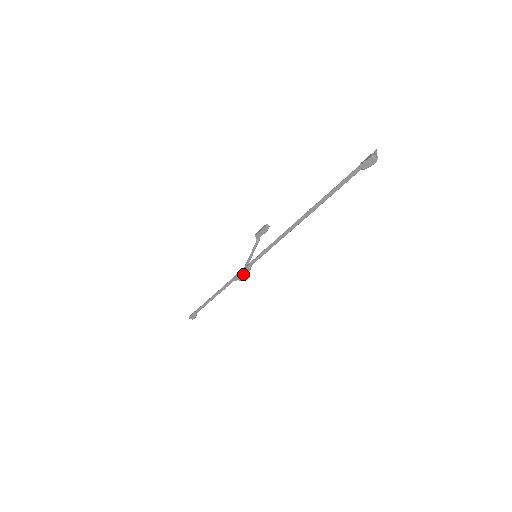
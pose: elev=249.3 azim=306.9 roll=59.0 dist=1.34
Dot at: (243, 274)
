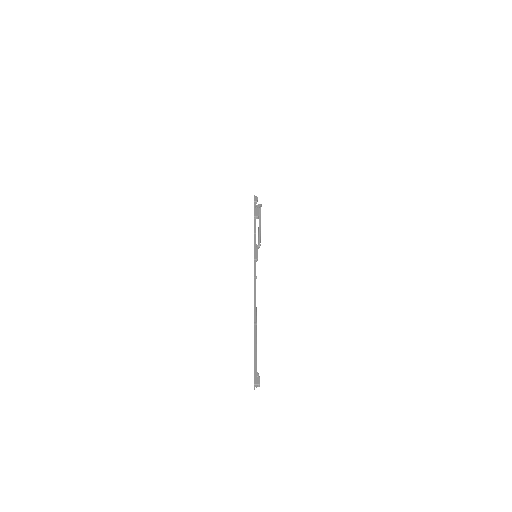
Dot at: occluded
